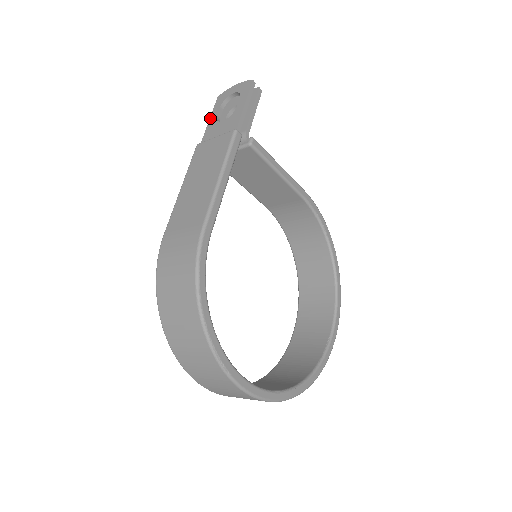
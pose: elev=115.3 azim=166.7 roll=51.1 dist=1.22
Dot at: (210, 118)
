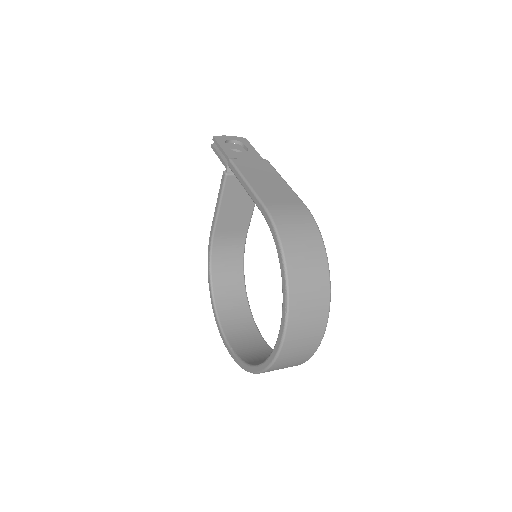
Dot at: (222, 147)
